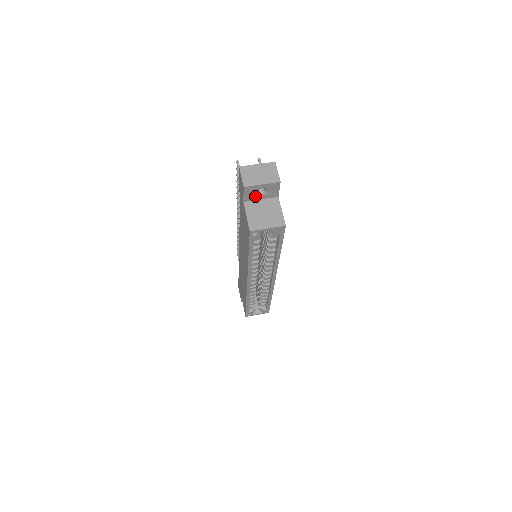
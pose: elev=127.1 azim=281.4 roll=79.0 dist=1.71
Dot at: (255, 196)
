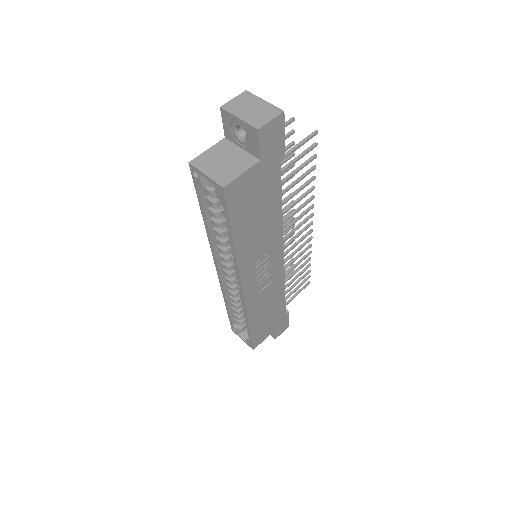
Dot at: (236, 137)
